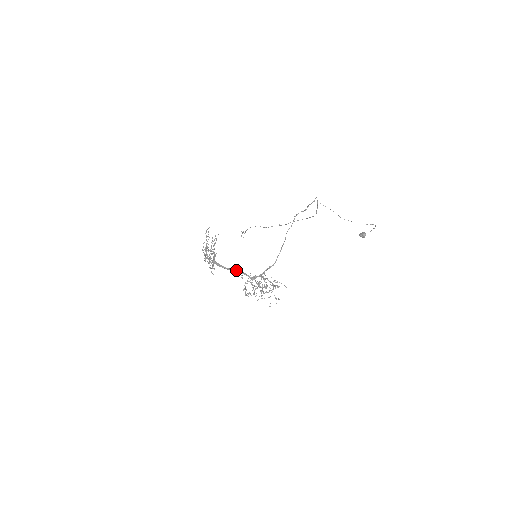
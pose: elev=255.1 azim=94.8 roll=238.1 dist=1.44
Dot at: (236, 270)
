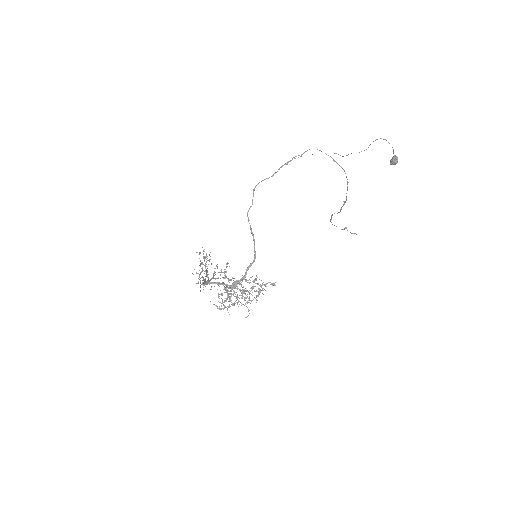
Dot at: (209, 283)
